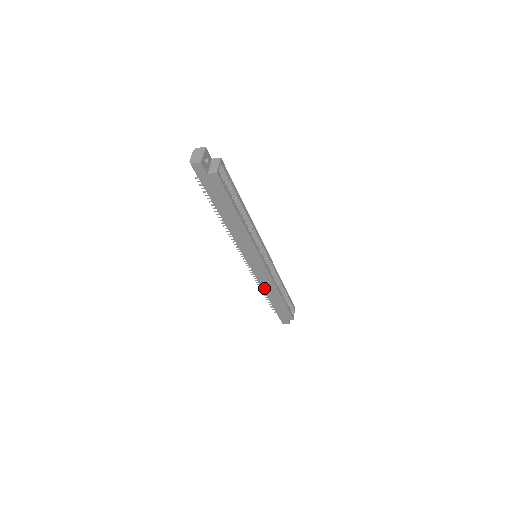
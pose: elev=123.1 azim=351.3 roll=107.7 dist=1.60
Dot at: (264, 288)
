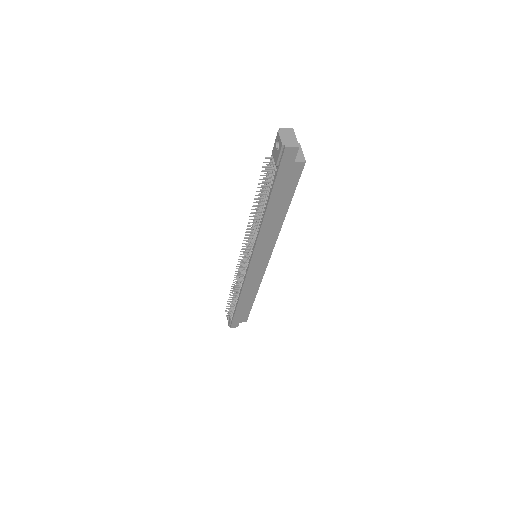
Dot at: (243, 291)
